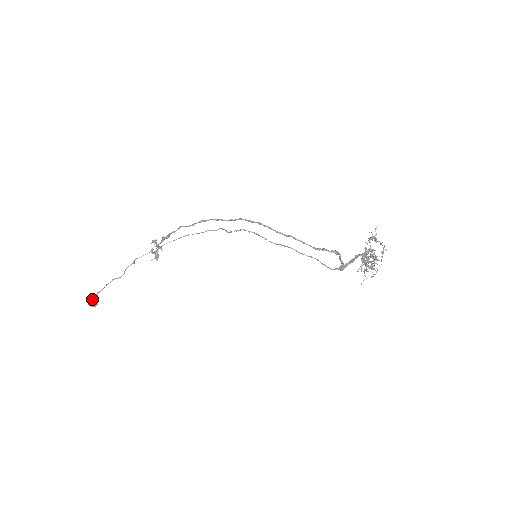
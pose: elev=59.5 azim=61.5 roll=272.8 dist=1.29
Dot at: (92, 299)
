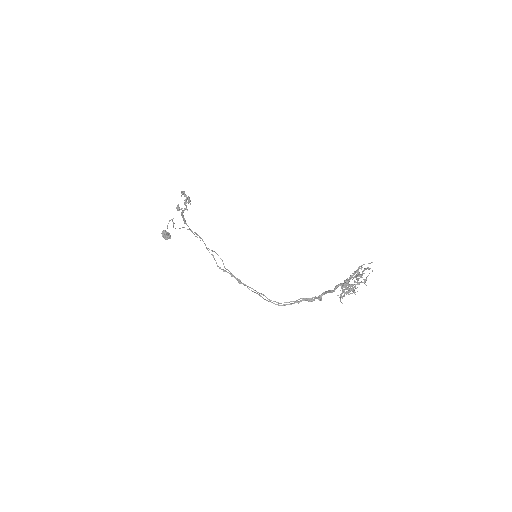
Dot at: (165, 239)
